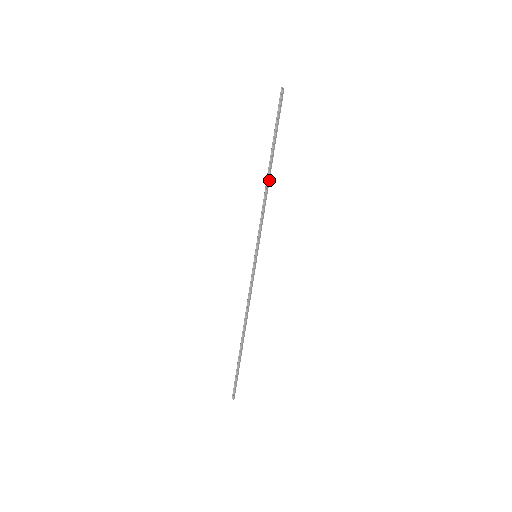
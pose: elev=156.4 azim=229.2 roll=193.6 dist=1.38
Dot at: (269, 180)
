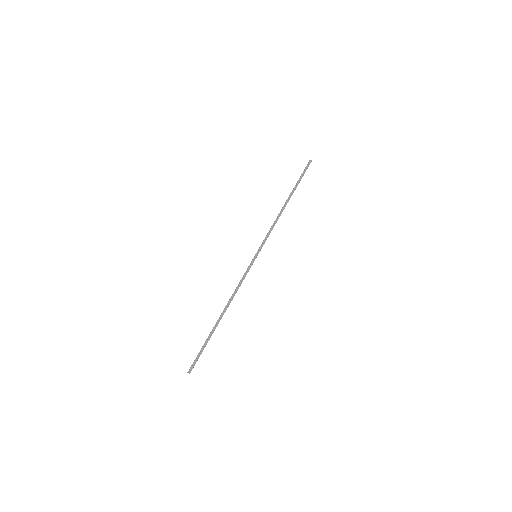
Dot at: occluded
